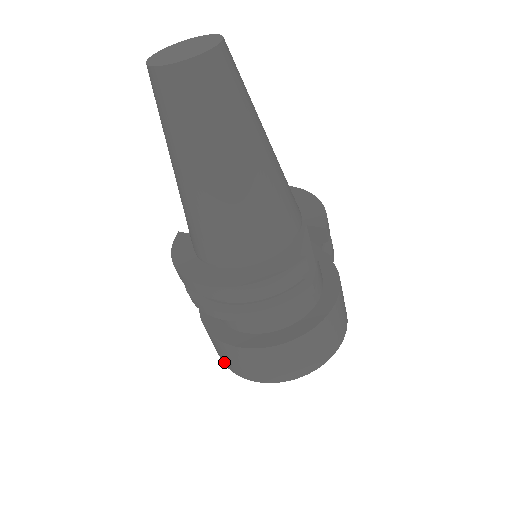
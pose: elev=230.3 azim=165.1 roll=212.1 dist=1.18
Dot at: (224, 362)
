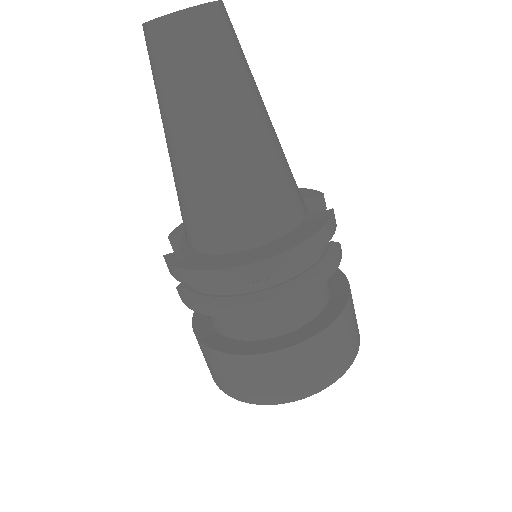
Dot at: (260, 398)
